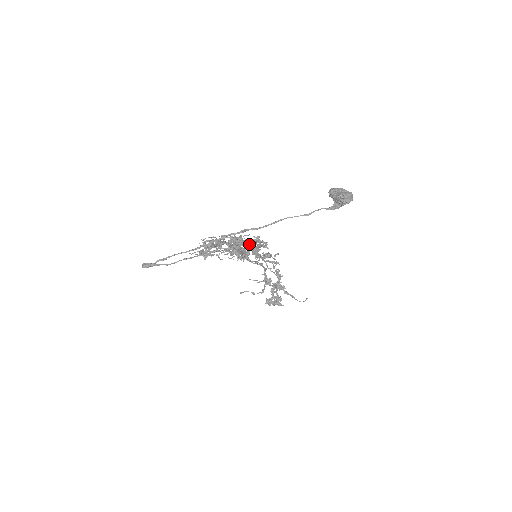
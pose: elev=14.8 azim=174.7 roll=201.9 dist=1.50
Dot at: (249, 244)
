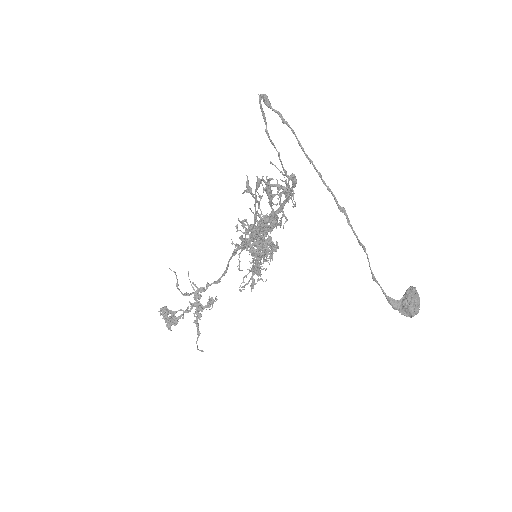
Dot at: (269, 240)
